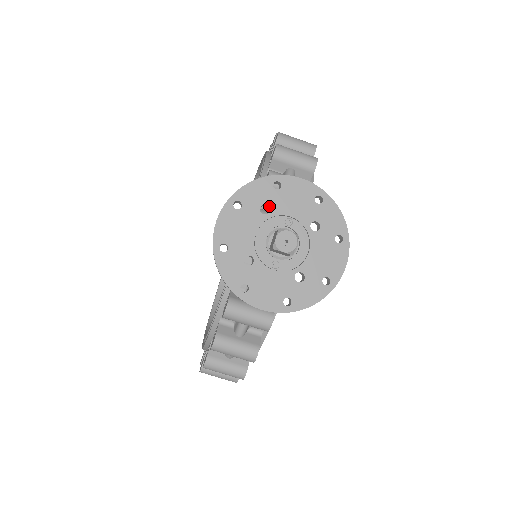
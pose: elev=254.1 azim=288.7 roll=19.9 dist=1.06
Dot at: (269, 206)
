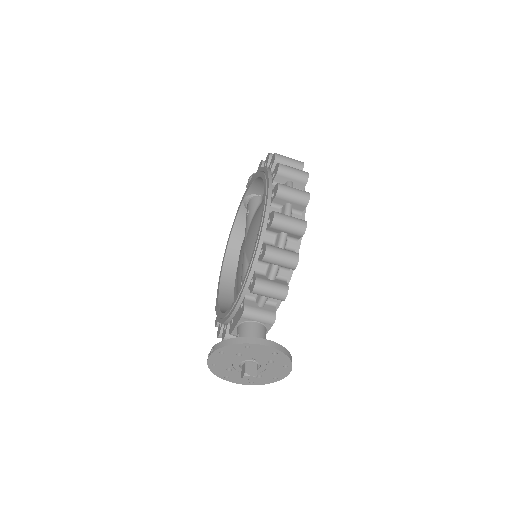
Dot at: (242, 354)
